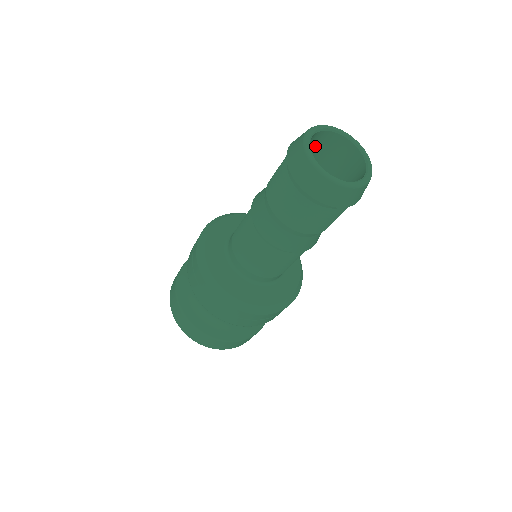
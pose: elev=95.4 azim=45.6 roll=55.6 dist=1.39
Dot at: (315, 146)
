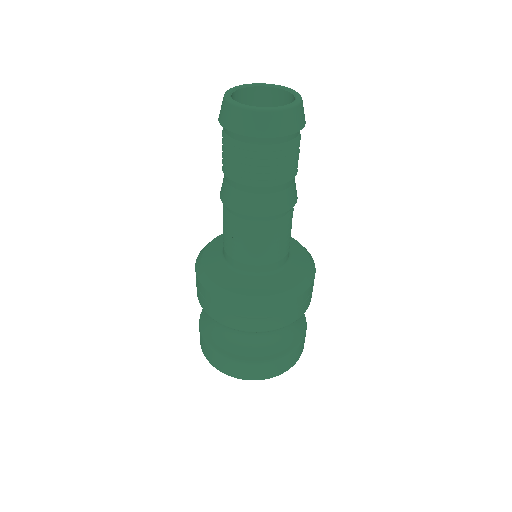
Dot at: occluded
